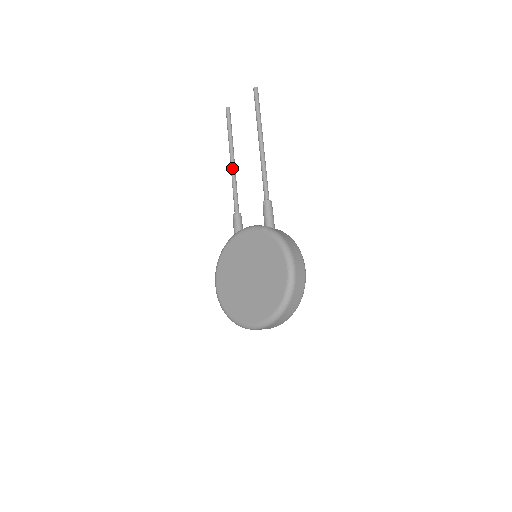
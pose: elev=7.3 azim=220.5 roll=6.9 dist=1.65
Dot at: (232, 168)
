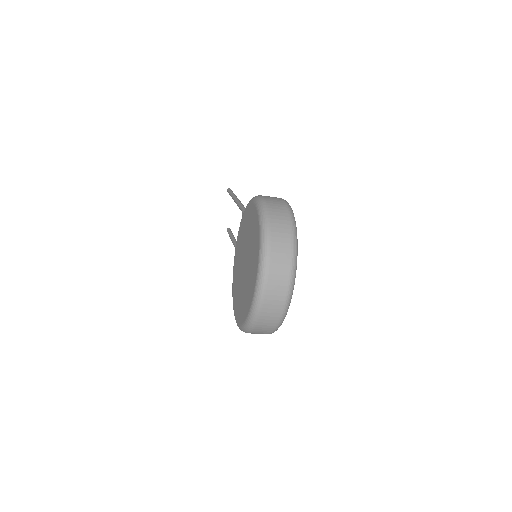
Dot at: (235, 247)
